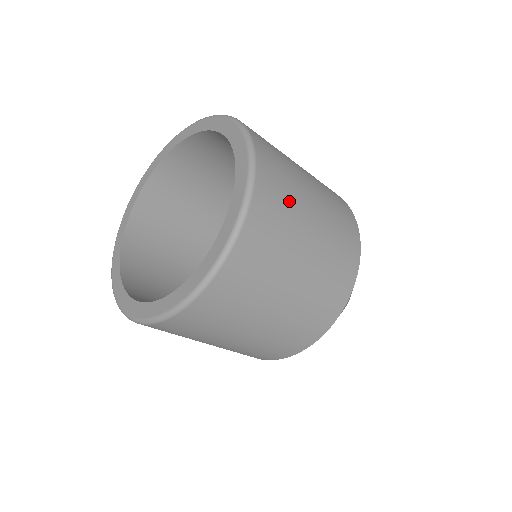
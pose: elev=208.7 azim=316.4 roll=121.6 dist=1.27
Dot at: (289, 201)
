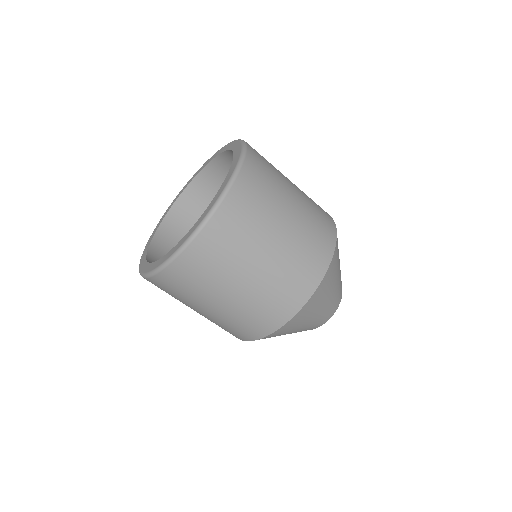
Dot at: occluded
